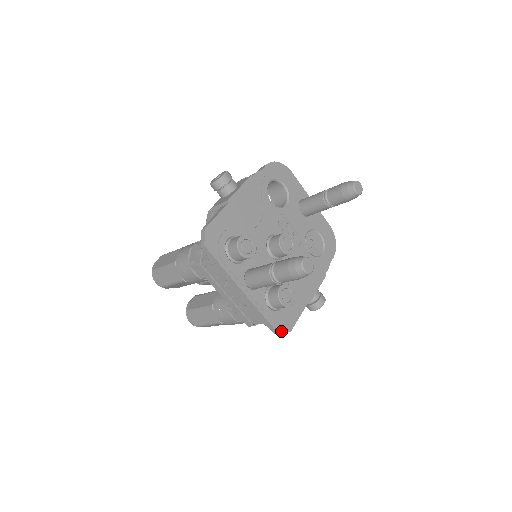
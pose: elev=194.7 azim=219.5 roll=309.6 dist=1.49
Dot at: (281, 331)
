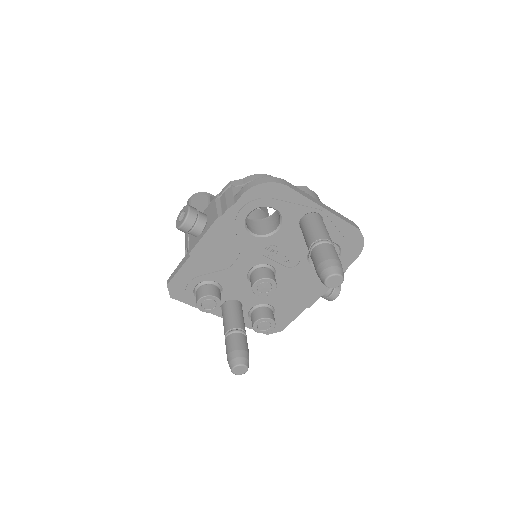
Dot at: (270, 333)
